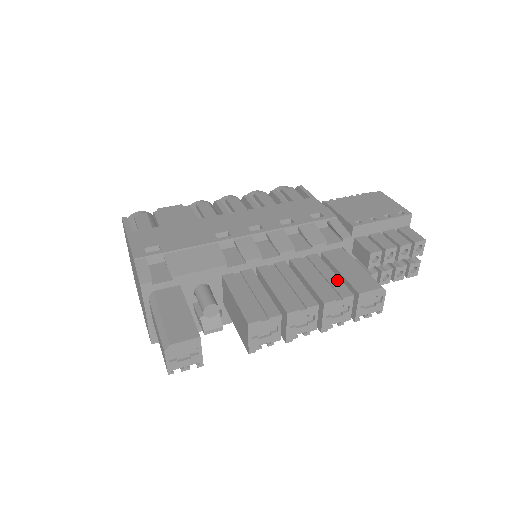
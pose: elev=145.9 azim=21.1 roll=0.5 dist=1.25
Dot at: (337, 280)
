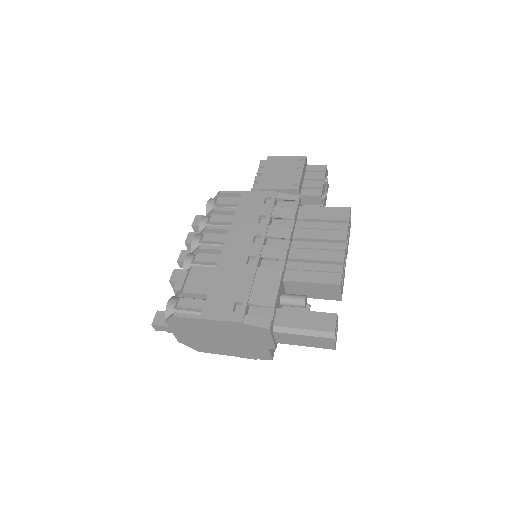
Dot at: (330, 224)
